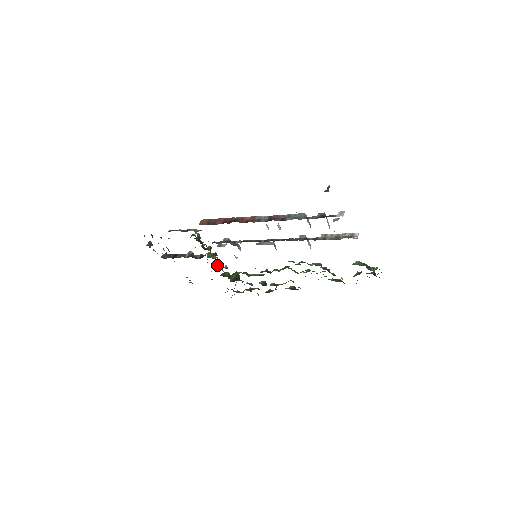
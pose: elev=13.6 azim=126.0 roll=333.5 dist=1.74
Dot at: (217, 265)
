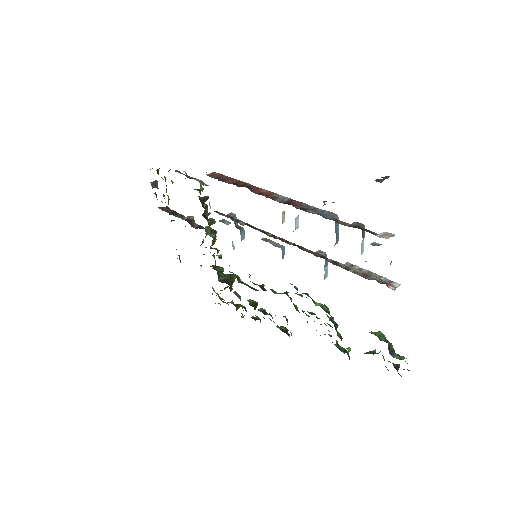
Dot at: (211, 248)
